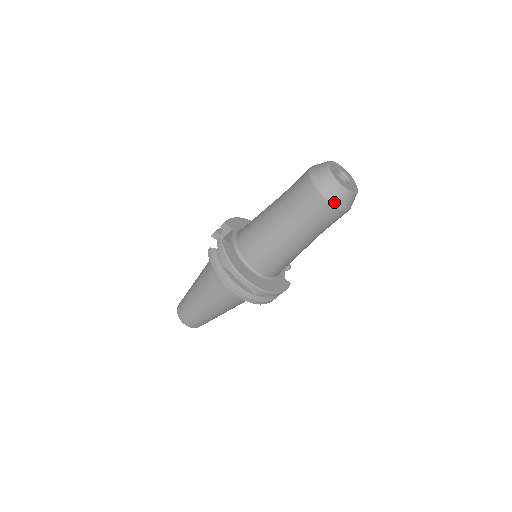
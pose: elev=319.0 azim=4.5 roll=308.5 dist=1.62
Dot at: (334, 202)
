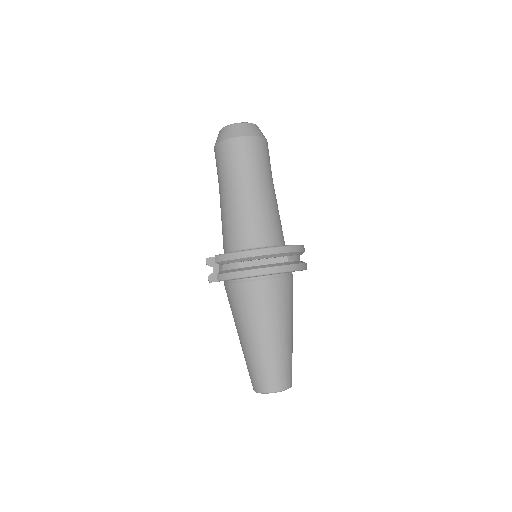
Dot at: (251, 134)
